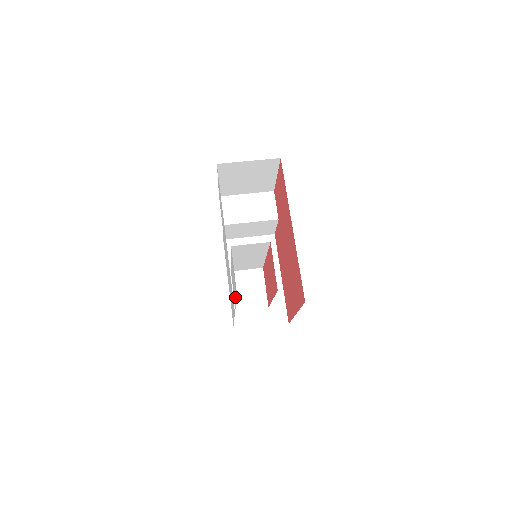
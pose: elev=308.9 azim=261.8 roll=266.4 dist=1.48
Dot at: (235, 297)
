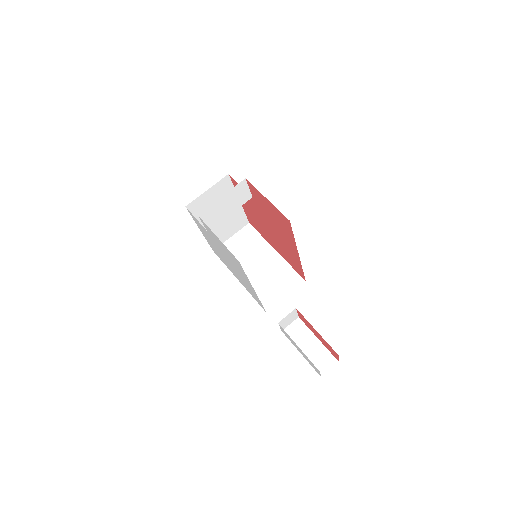
Dot at: occluded
